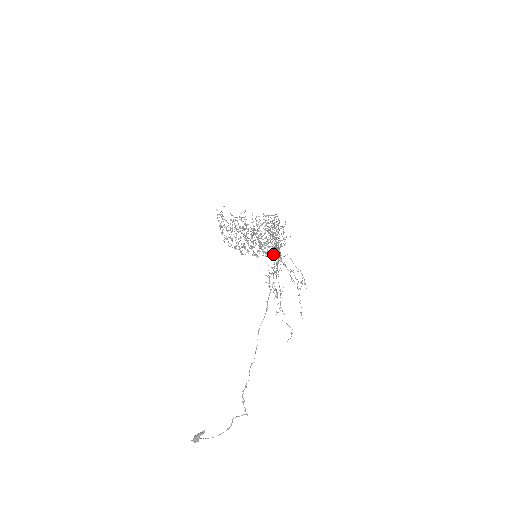
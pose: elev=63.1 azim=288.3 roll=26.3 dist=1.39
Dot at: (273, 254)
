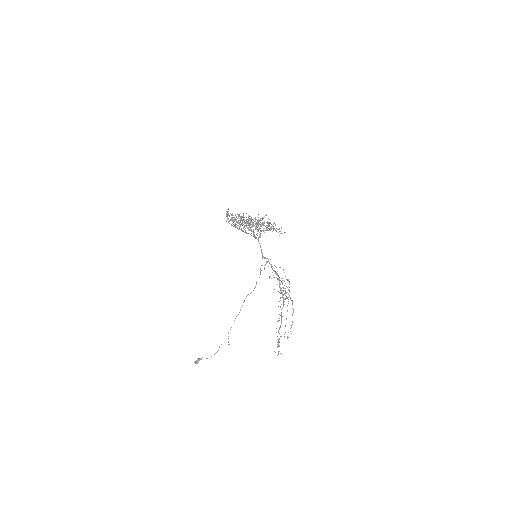
Dot at: occluded
